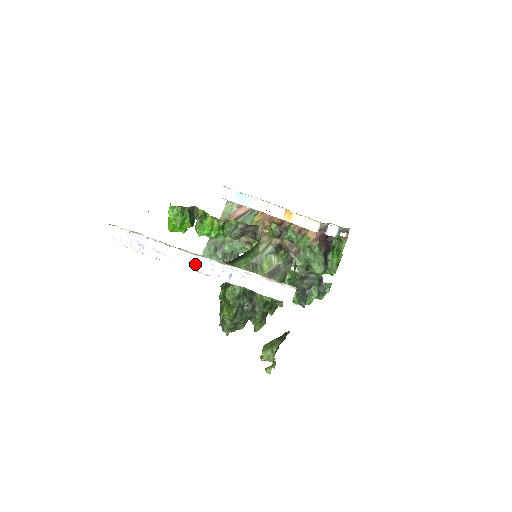
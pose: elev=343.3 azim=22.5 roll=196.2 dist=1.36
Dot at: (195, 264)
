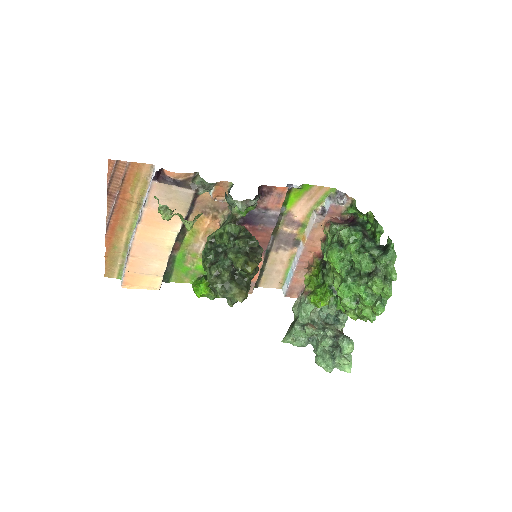
Dot at: (135, 232)
